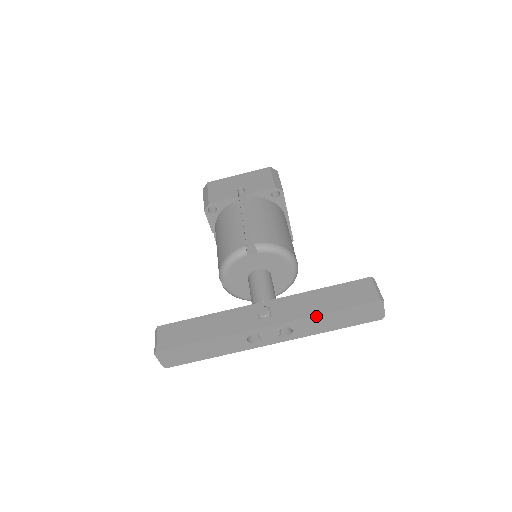
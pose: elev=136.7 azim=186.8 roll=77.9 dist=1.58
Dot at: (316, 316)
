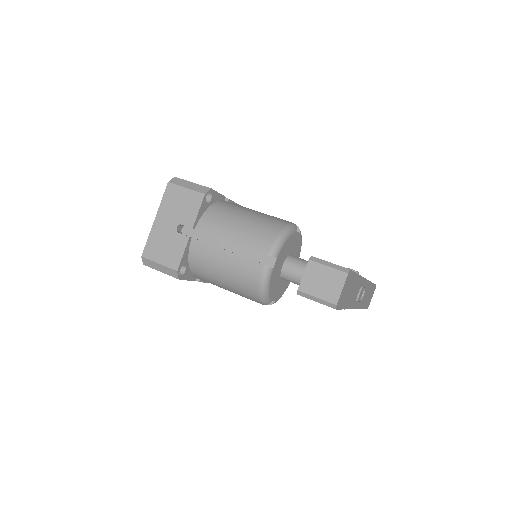
Dot at: (370, 284)
